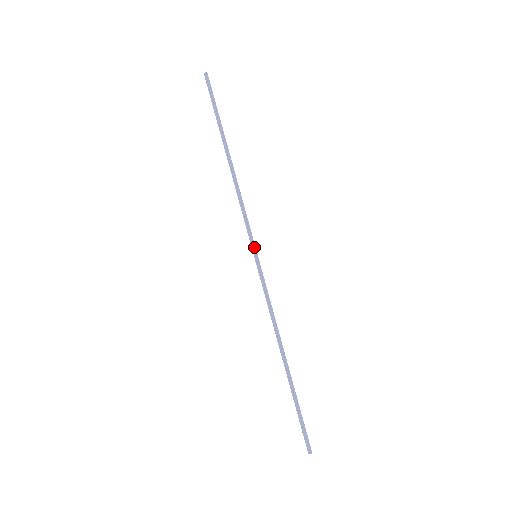
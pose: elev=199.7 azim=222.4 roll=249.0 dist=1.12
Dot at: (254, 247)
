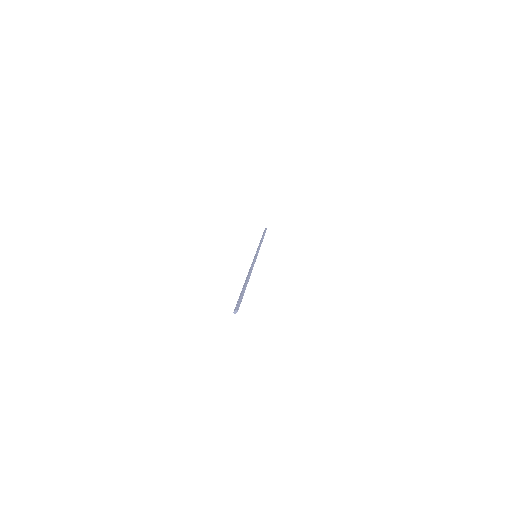
Dot at: (257, 253)
